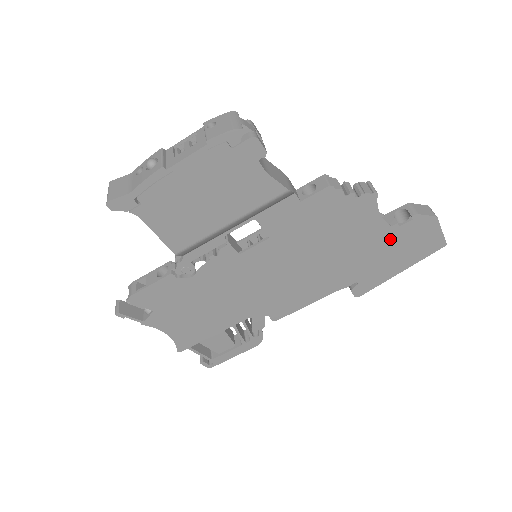
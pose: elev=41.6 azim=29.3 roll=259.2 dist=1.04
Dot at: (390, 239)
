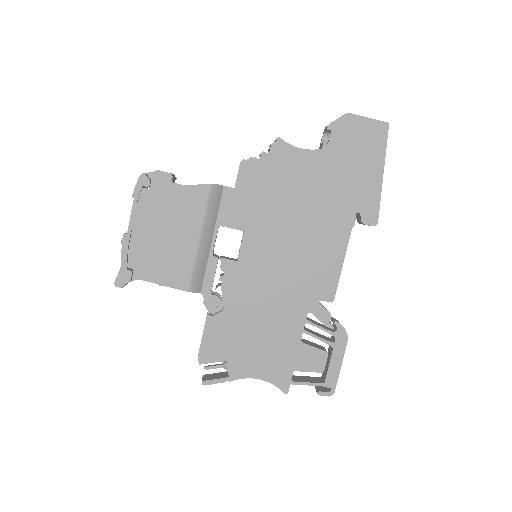
Dot at: (335, 158)
